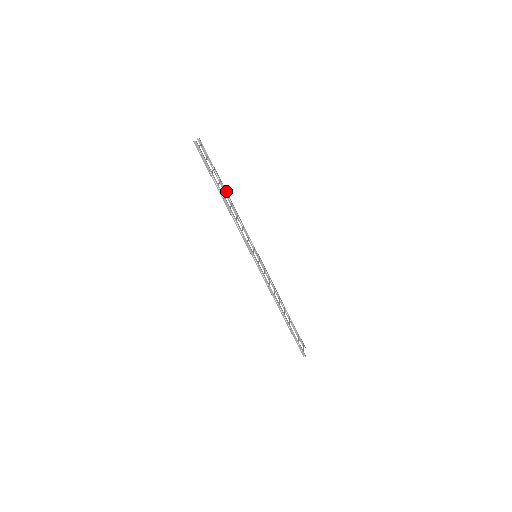
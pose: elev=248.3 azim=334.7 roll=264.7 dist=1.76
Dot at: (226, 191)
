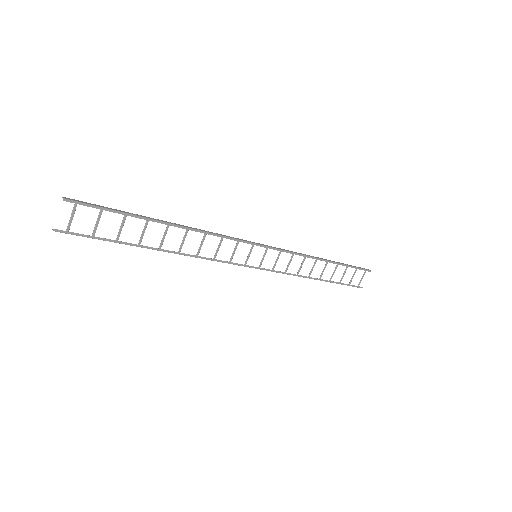
Dot at: (167, 223)
